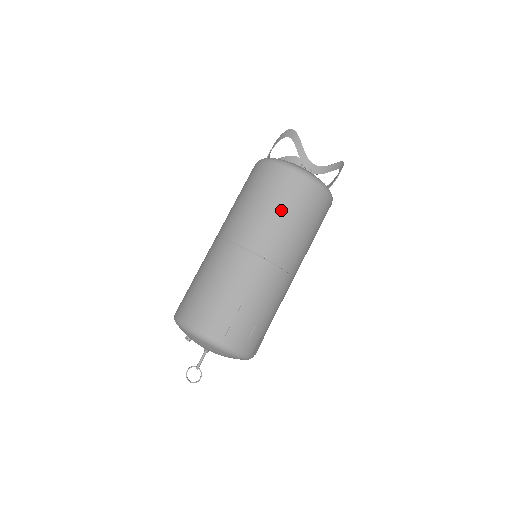
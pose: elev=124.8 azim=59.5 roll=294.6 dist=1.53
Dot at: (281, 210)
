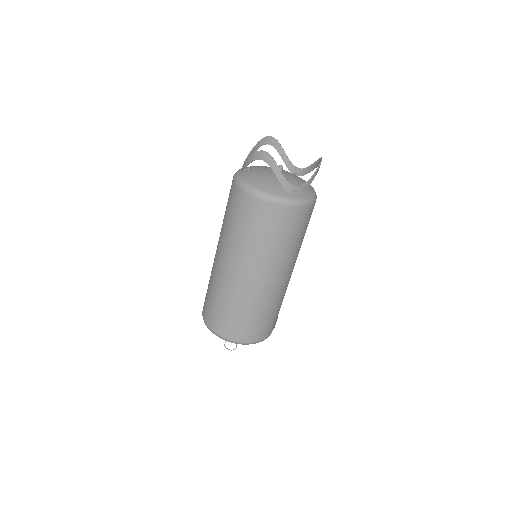
Dot at: (276, 241)
